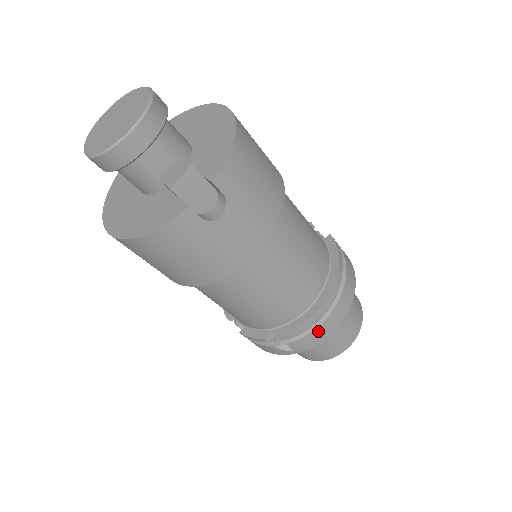
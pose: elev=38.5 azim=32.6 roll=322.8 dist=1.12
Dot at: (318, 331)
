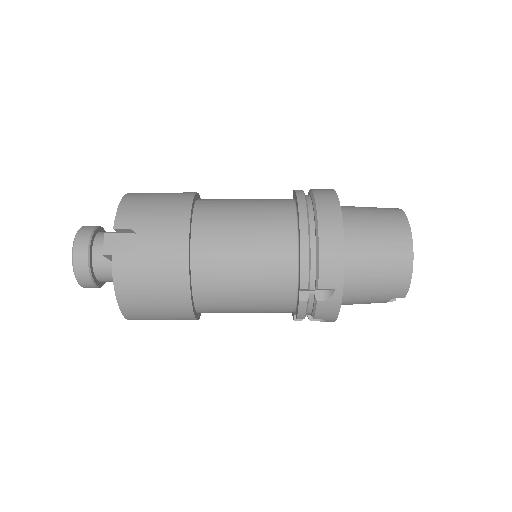
Dot at: (325, 254)
